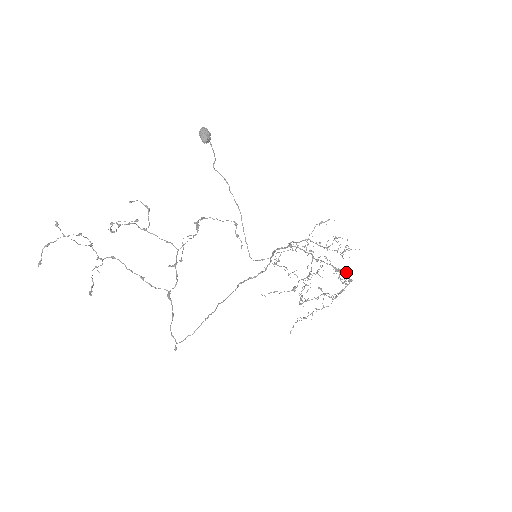
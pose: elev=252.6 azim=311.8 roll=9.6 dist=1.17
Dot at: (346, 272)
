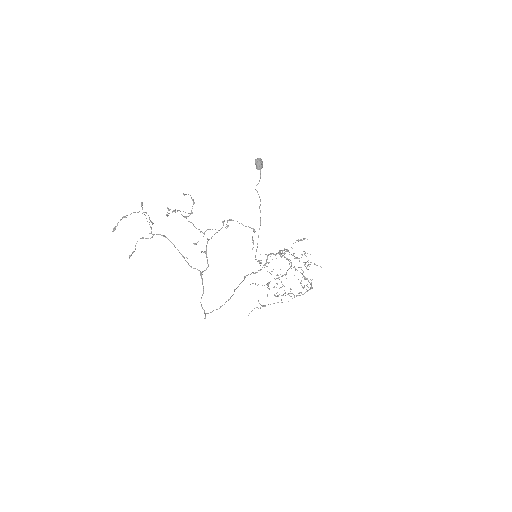
Dot at: (311, 282)
